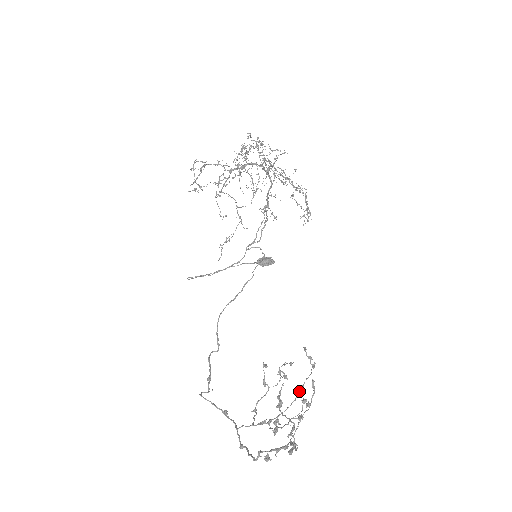
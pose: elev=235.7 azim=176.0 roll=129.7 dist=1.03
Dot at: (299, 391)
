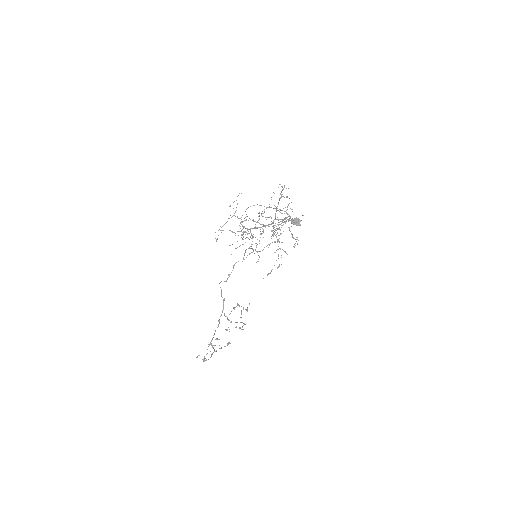
Dot at: (244, 324)
